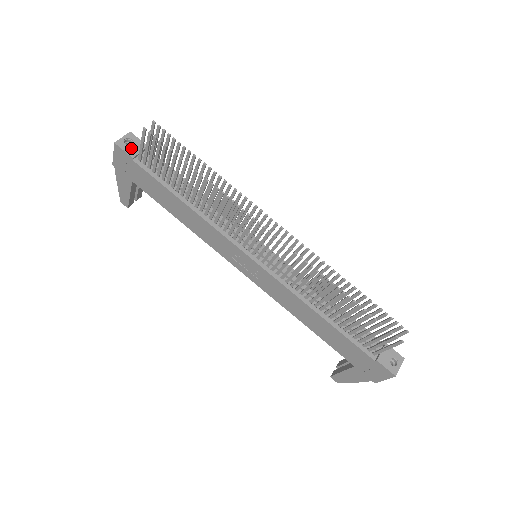
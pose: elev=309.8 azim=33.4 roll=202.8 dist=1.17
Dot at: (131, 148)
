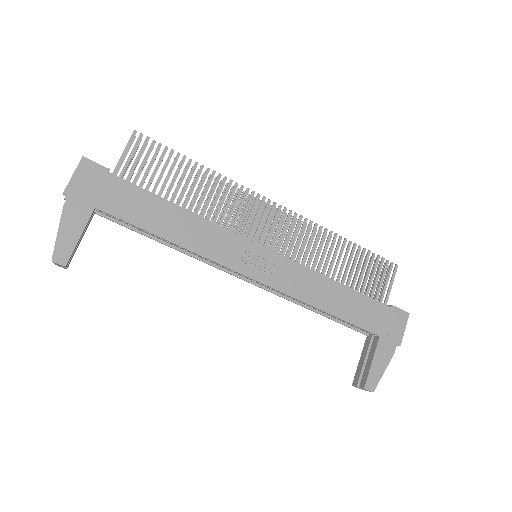
Dot at: (99, 167)
